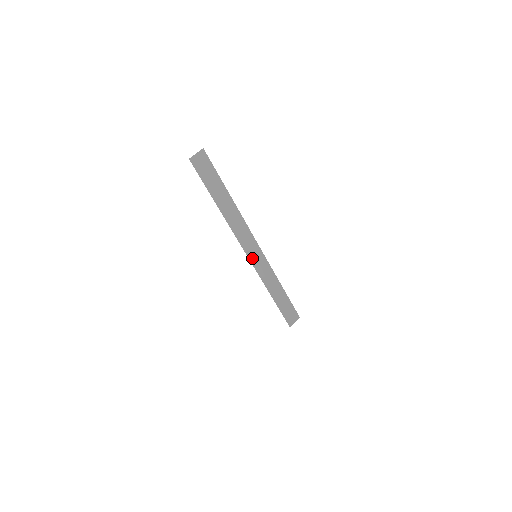
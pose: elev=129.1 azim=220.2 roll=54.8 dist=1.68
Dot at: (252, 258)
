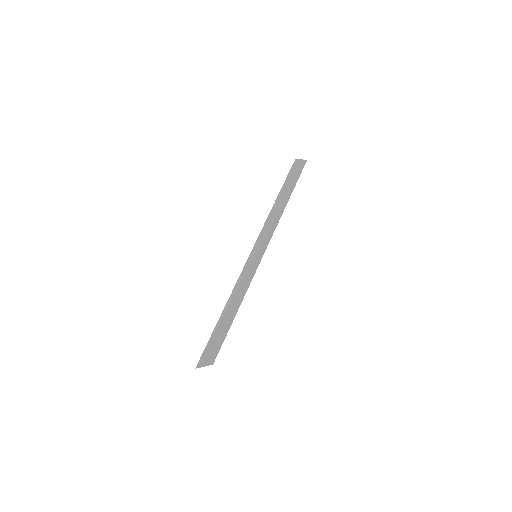
Dot at: (252, 256)
